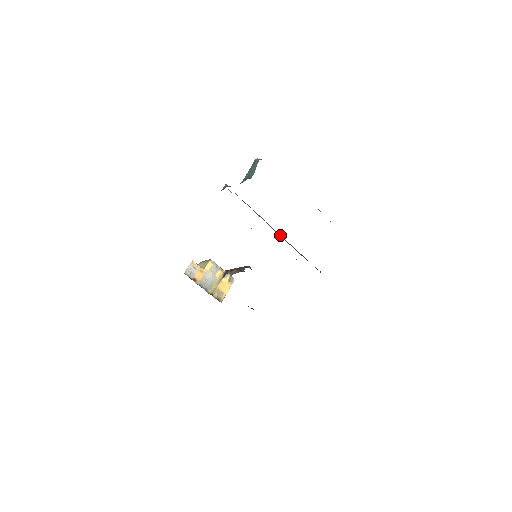
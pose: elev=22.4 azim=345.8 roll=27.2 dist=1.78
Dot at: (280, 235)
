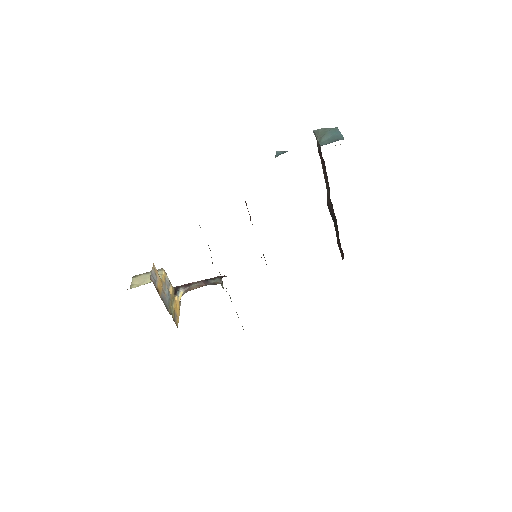
Dot at: occluded
